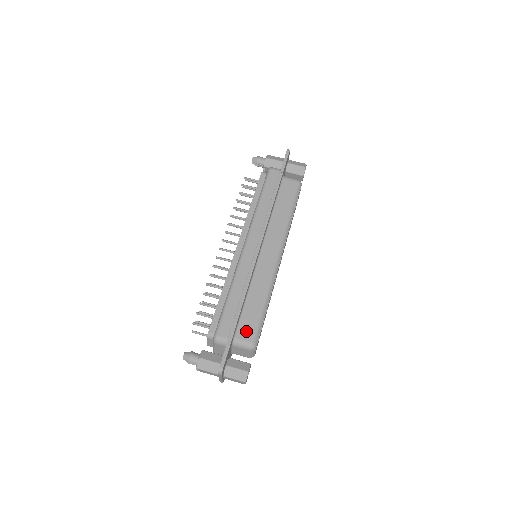
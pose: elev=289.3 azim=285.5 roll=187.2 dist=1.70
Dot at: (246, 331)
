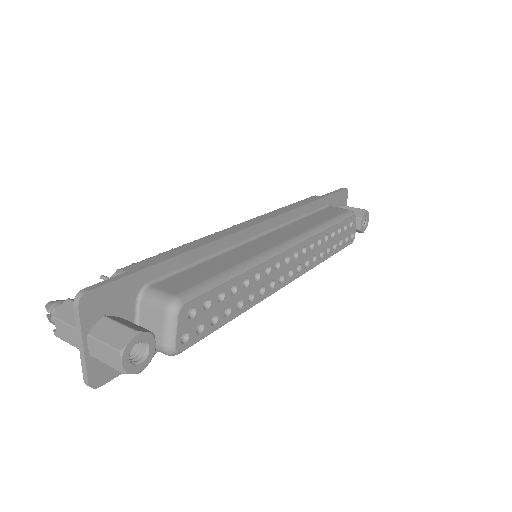
Dot at: (176, 284)
